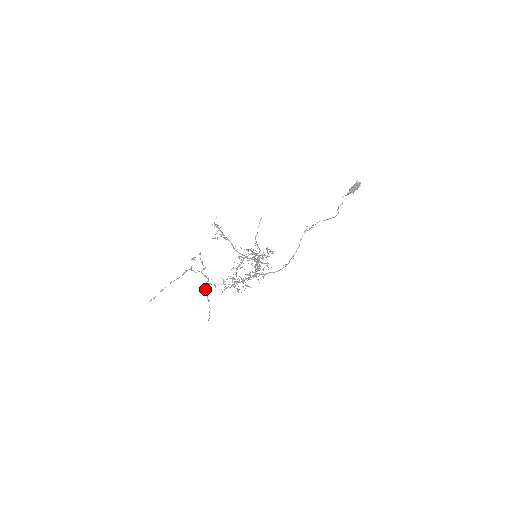
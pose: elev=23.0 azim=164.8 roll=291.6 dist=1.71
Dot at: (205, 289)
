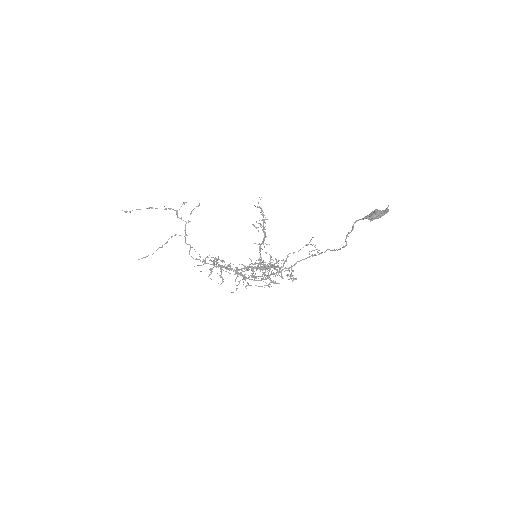
Dot at: (171, 237)
